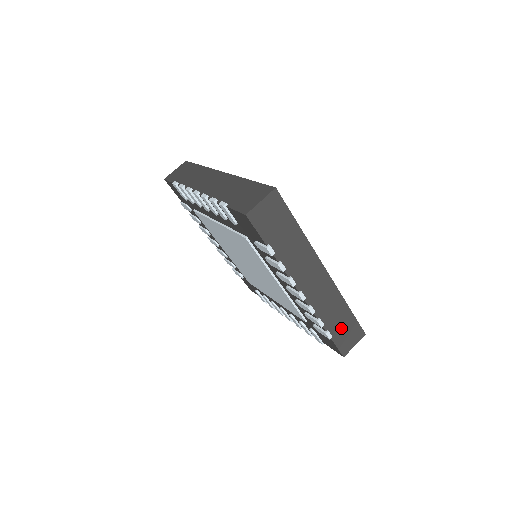
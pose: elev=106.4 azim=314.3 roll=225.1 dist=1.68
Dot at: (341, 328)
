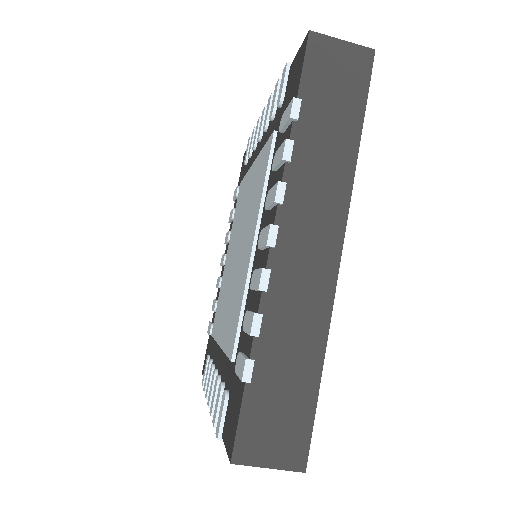
Dot at: occluded
